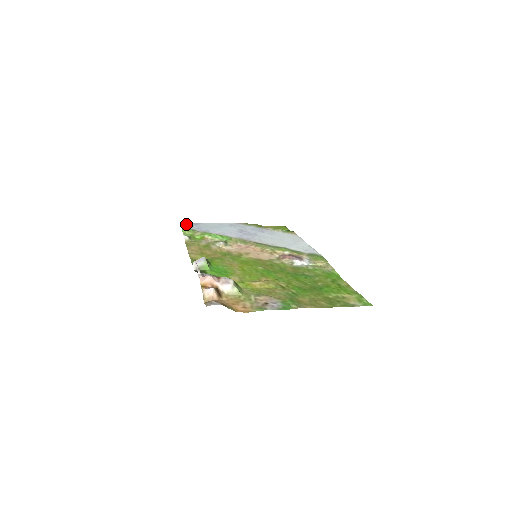
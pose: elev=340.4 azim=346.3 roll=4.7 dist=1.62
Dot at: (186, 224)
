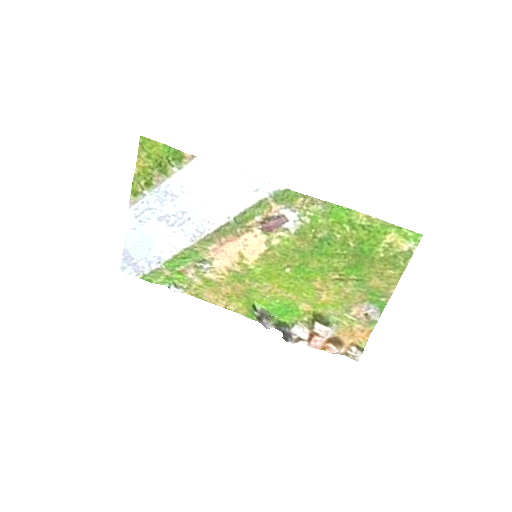
Dot at: (131, 269)
